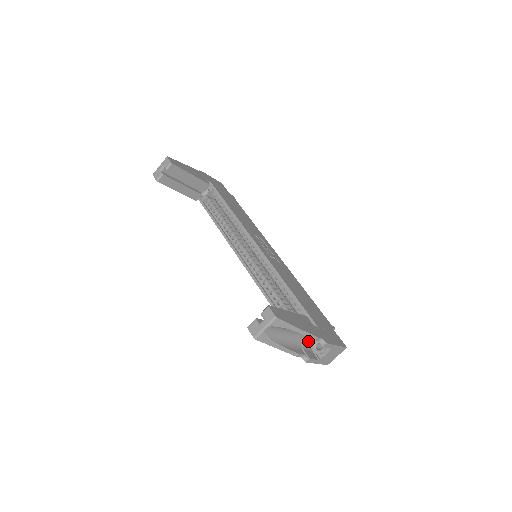
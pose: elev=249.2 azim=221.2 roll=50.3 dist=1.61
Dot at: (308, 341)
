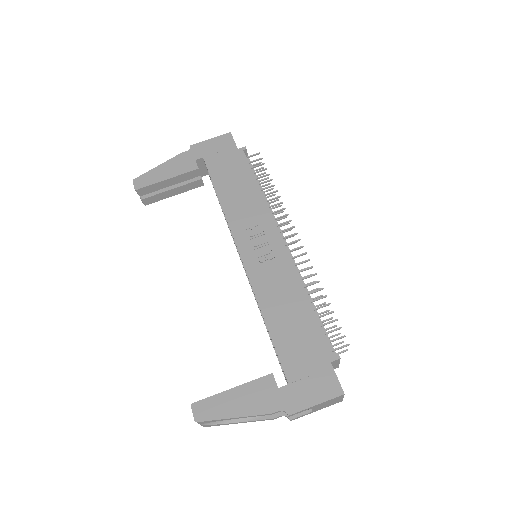
Dot at: occluded
